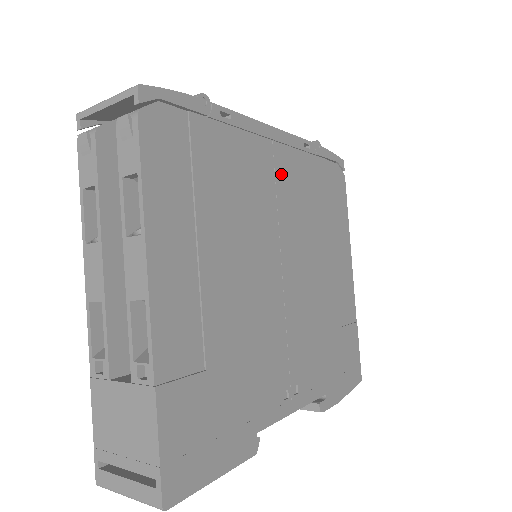
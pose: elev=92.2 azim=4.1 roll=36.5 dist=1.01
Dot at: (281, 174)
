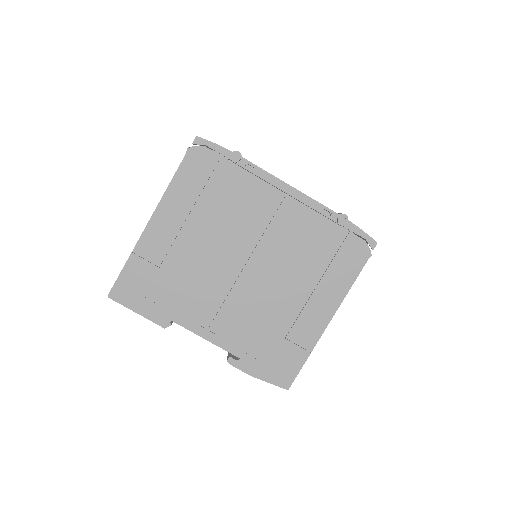
Dot at: (283, 216)
